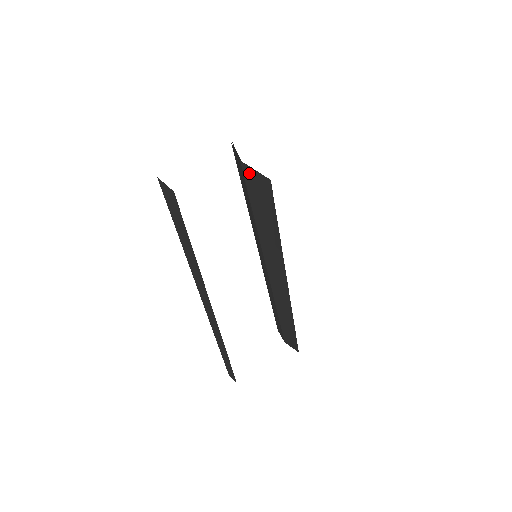
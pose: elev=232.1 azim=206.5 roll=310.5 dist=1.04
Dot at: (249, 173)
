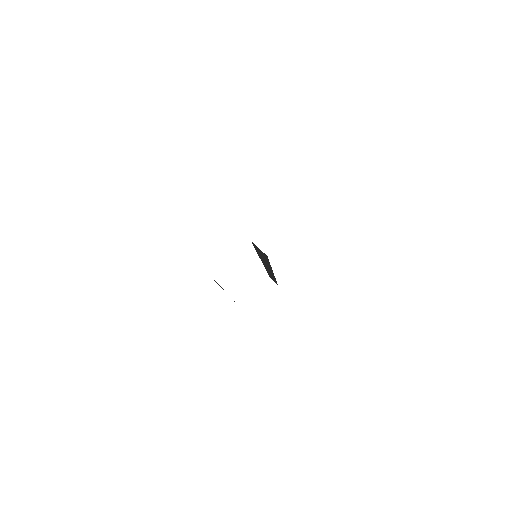
Dot at: (256, 246)
